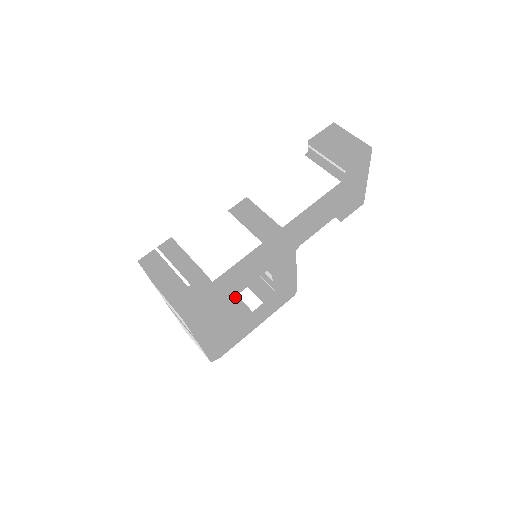
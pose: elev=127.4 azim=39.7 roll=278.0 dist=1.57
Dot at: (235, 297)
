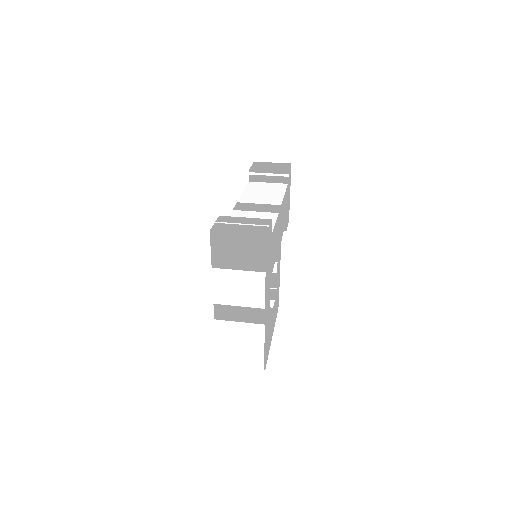
Dot at: occluded
